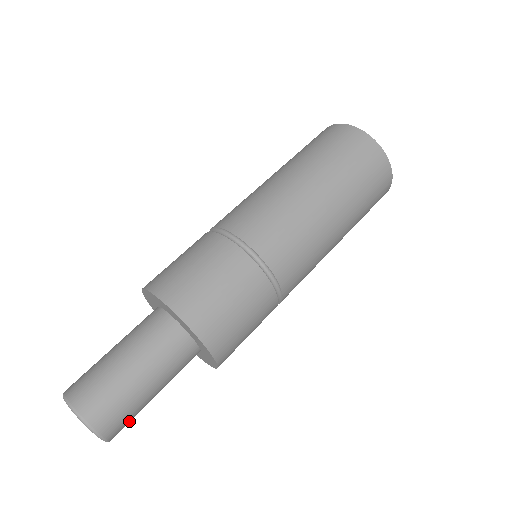
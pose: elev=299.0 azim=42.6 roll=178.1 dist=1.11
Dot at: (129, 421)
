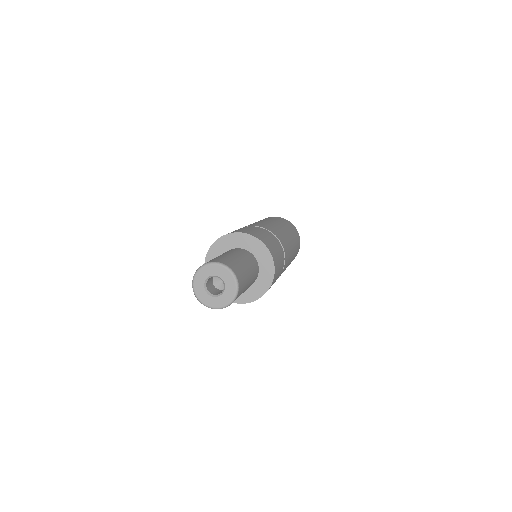
Dot at: occluded
